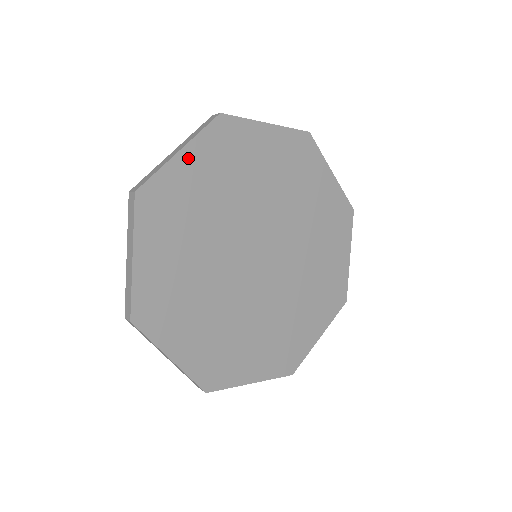
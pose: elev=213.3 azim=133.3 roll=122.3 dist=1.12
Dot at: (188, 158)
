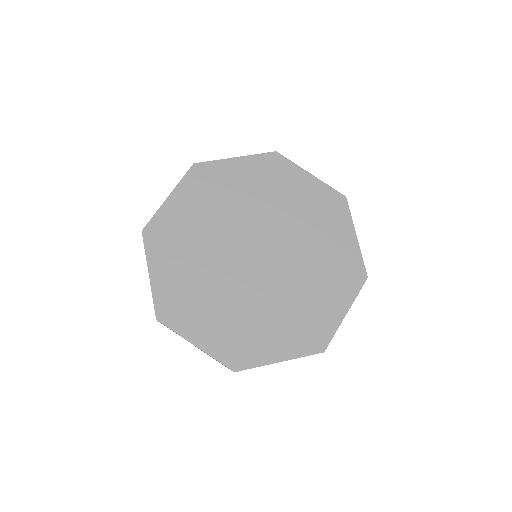
Dot at: (176, 199)
